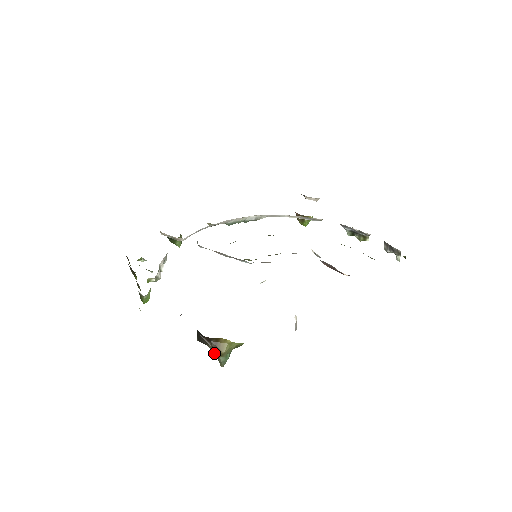
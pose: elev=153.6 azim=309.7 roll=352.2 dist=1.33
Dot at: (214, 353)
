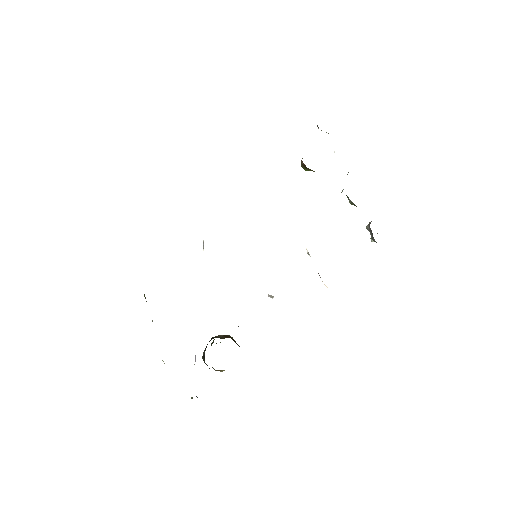
Dot at: (215, 370)
